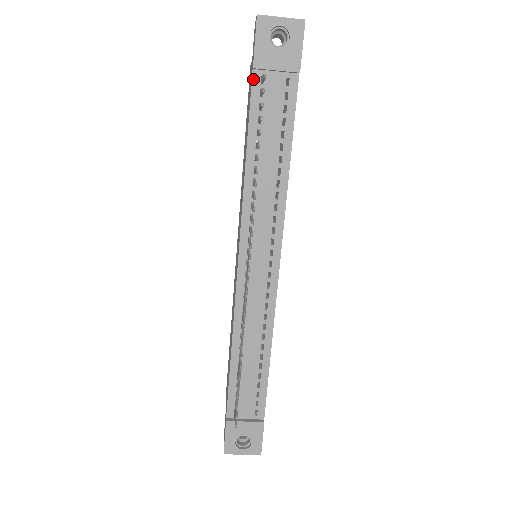
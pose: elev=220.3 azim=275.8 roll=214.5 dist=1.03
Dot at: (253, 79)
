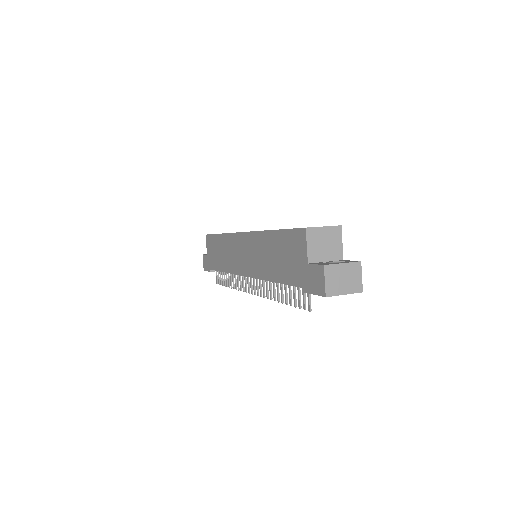
Dot at: (301, 287)
